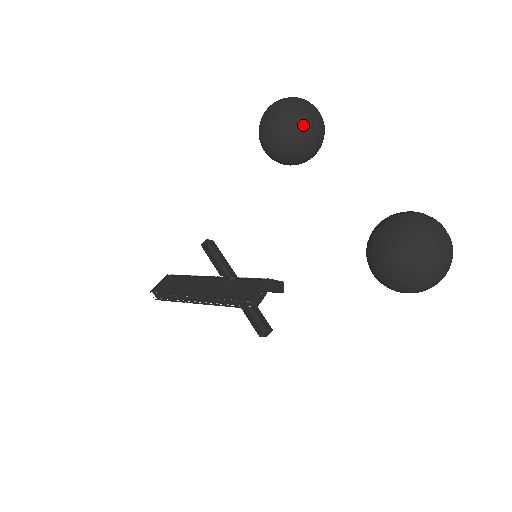
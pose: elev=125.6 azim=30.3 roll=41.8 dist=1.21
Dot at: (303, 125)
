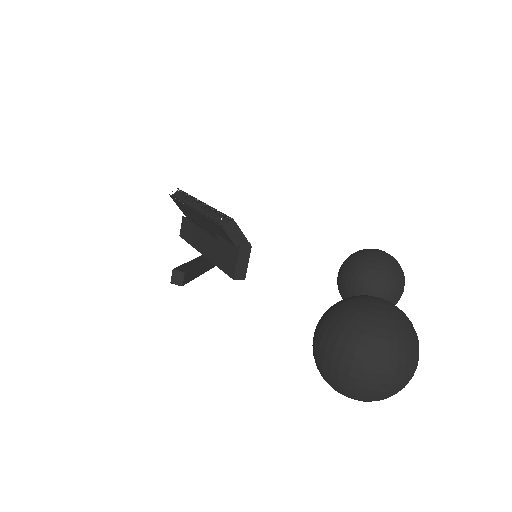
Dot at: (390, 271)
